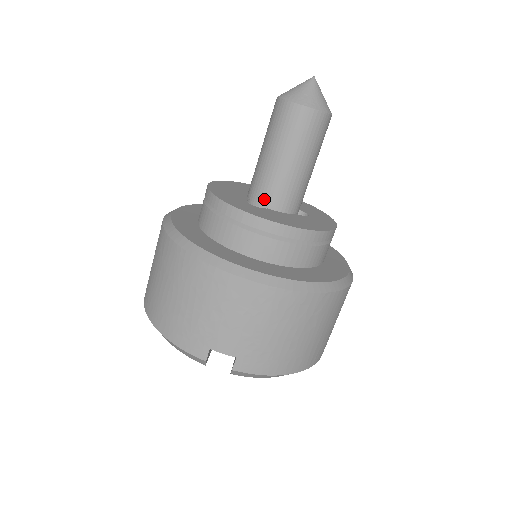
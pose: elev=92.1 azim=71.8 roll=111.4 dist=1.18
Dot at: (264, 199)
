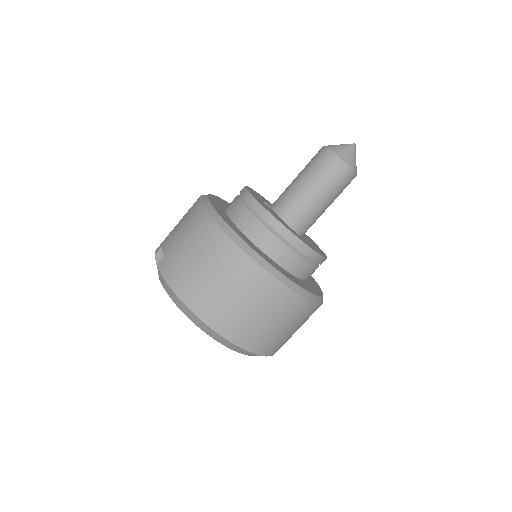
Dot at: (274, 203)
